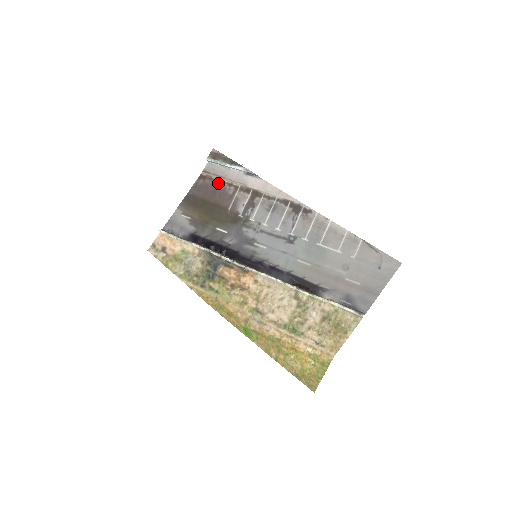
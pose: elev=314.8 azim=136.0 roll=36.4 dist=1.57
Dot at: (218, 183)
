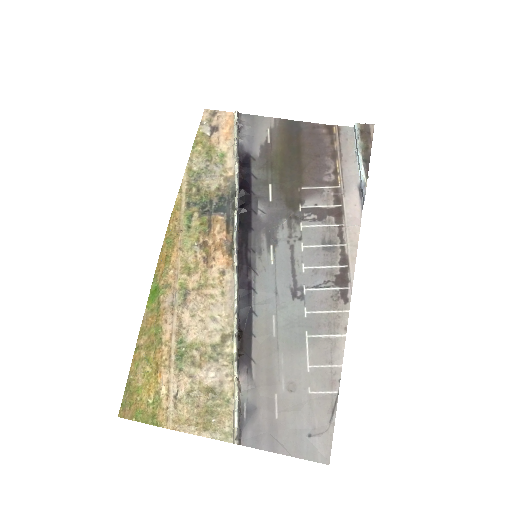
Dot at: (331, 155)
